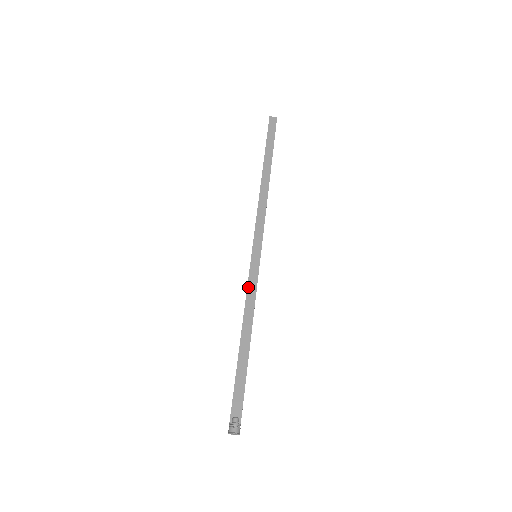
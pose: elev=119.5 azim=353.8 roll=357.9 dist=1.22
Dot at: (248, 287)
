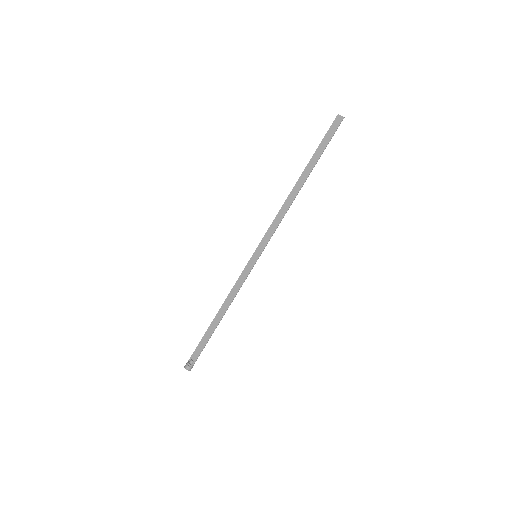
Dot at: (239, 279)
